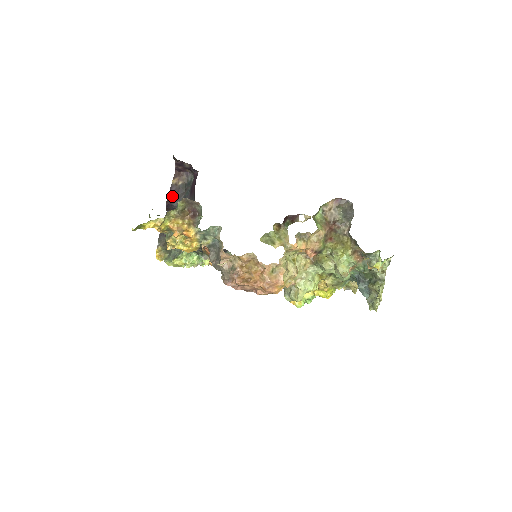
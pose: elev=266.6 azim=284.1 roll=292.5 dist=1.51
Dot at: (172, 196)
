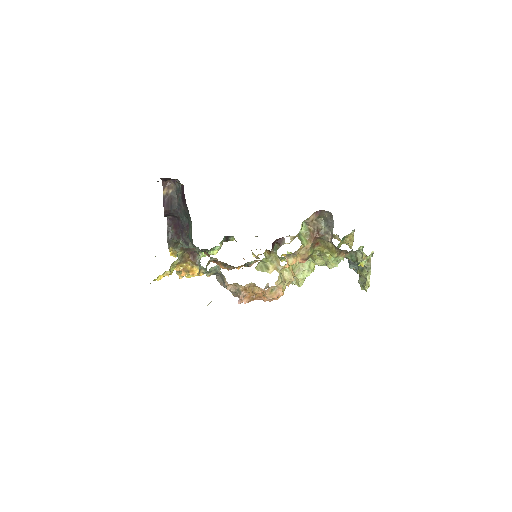
Dot at: (167, 206)
